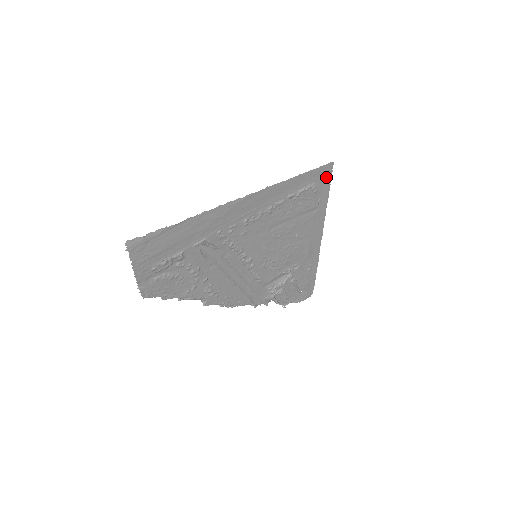
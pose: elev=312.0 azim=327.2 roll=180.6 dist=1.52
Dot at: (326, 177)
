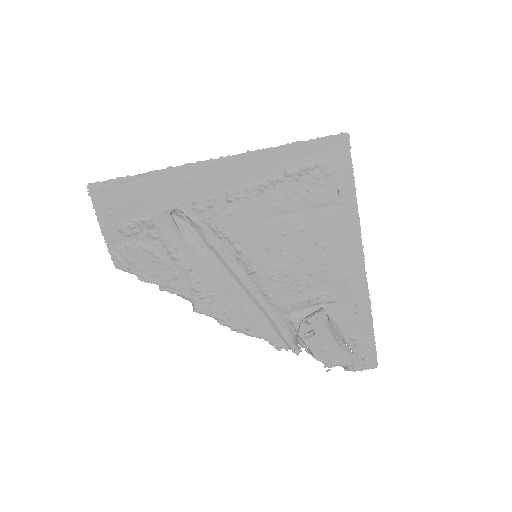
Dot at: (342, 155)
